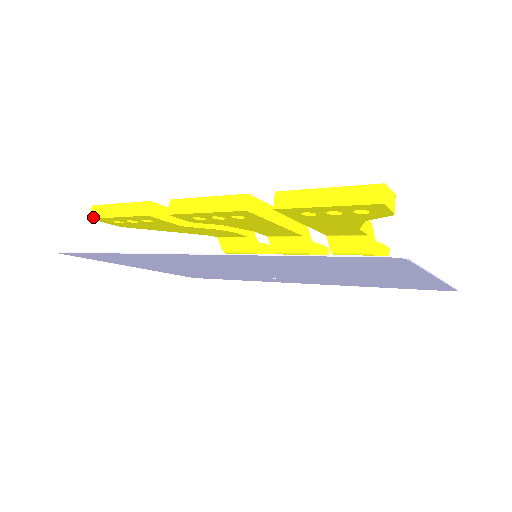
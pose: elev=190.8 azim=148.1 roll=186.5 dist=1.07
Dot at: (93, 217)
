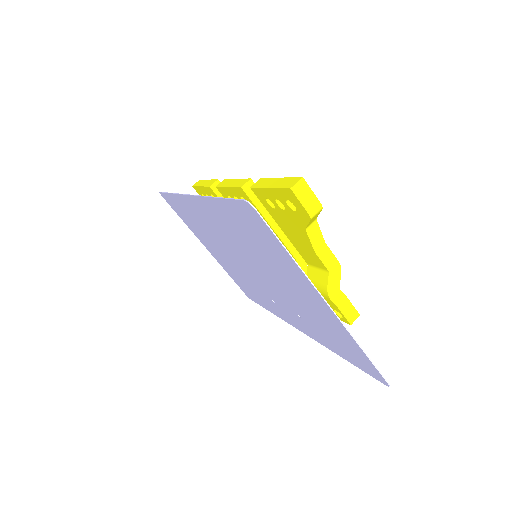
Dot at: (194, 185)
